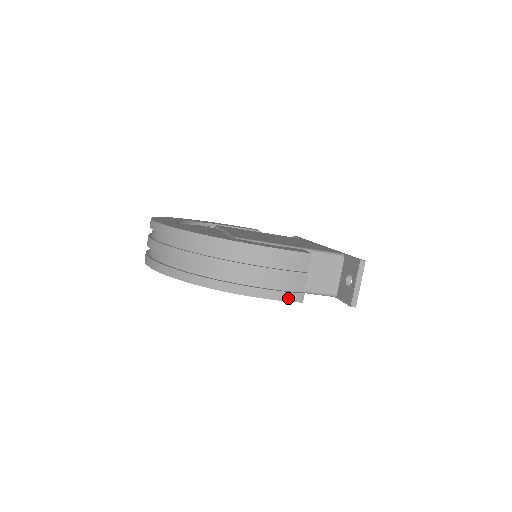
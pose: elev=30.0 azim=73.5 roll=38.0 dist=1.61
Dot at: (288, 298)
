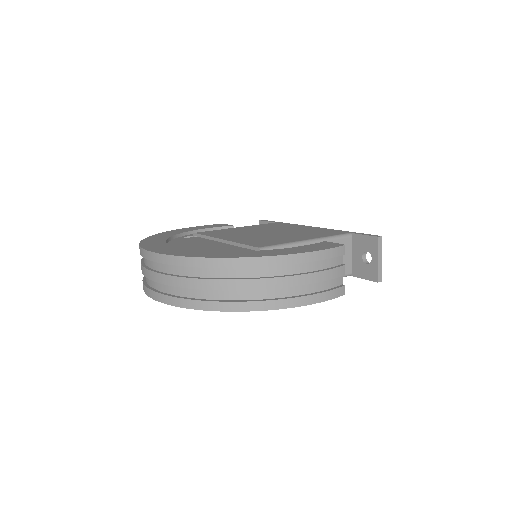
Dot at: (335, 295)
